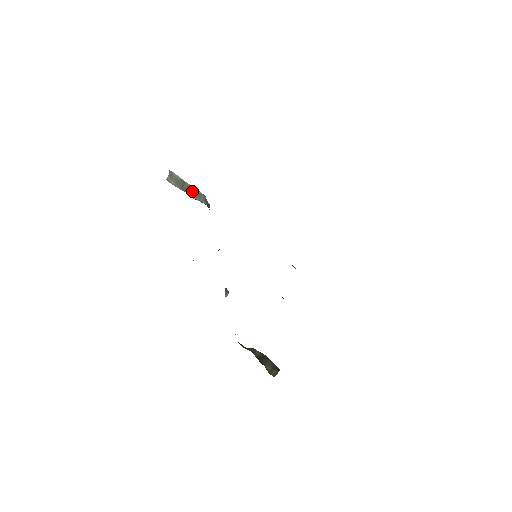
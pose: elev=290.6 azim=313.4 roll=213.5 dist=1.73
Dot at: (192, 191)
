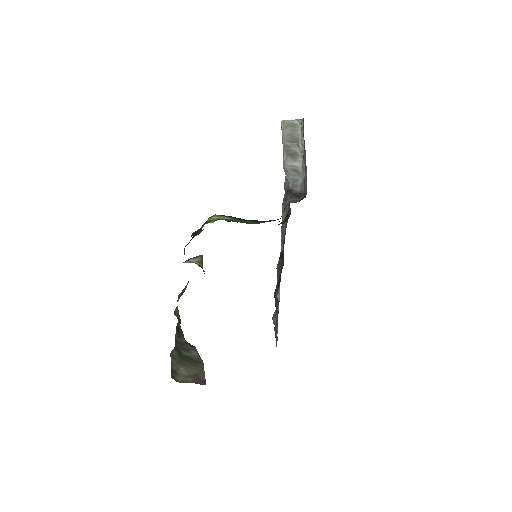
Dot at: (294, 161)
